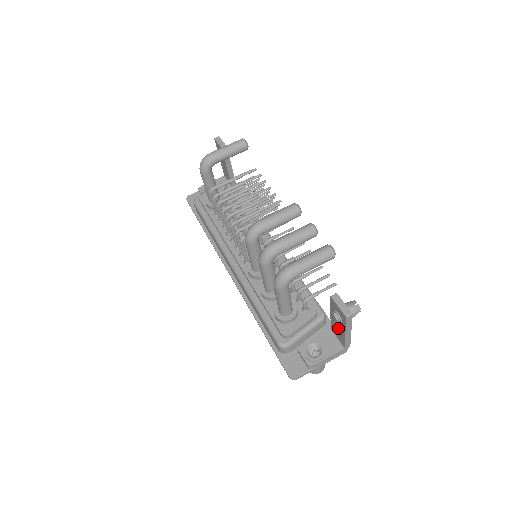
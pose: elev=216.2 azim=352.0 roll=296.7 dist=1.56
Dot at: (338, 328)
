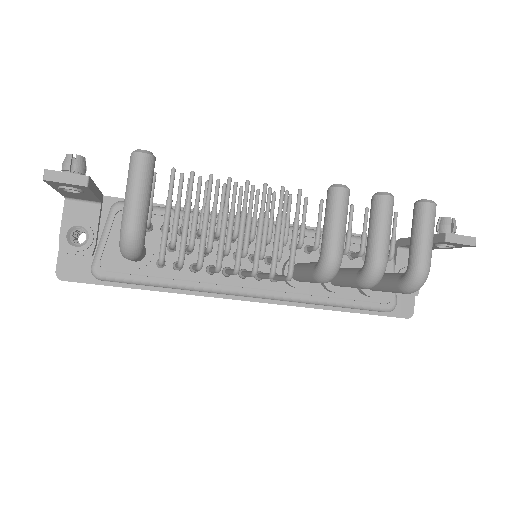
Dot at: occluded
